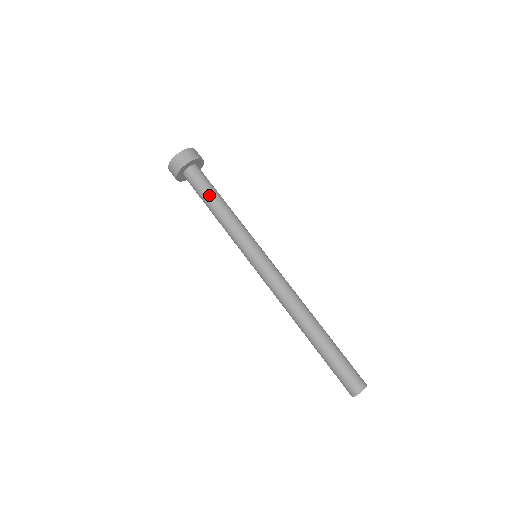
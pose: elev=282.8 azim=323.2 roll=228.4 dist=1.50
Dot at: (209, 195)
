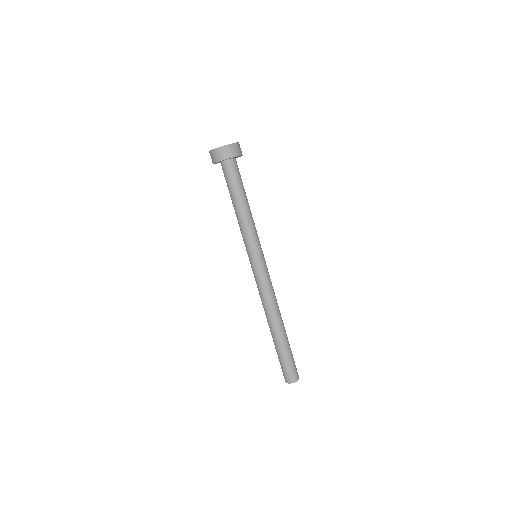
Dot at: (231, 194)
